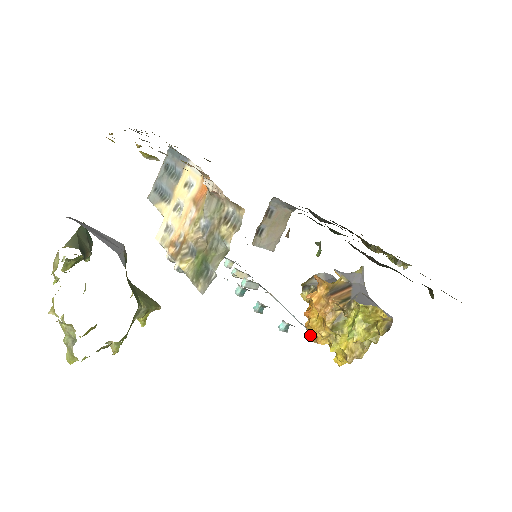
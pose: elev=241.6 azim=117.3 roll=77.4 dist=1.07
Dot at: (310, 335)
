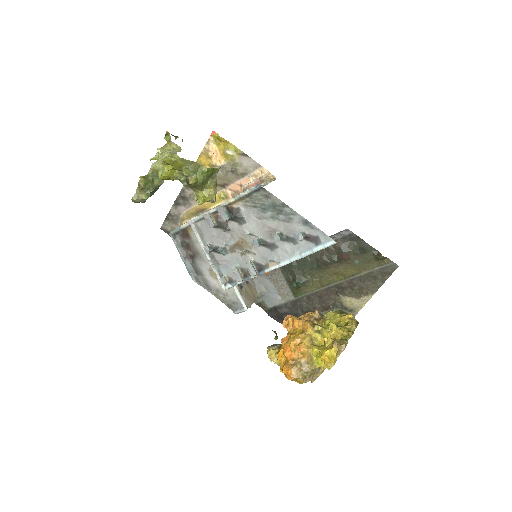
Dot at: (292, 347)
